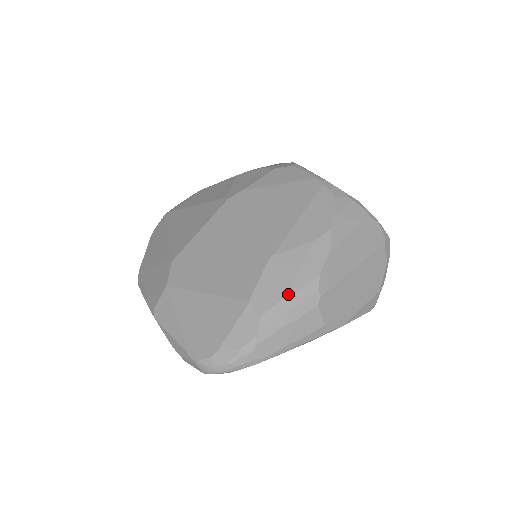
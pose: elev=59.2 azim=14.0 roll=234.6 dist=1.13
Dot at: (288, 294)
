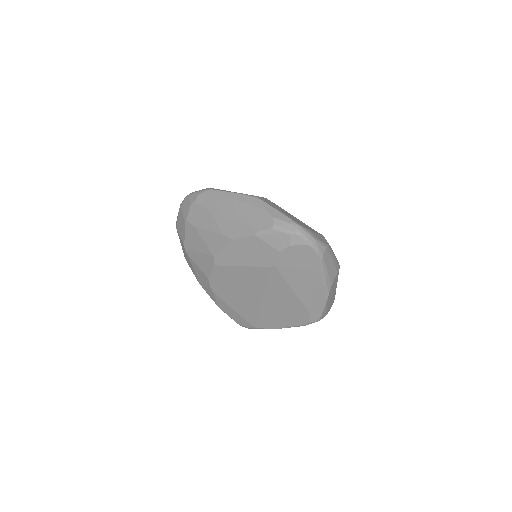
Dot at: occluded
